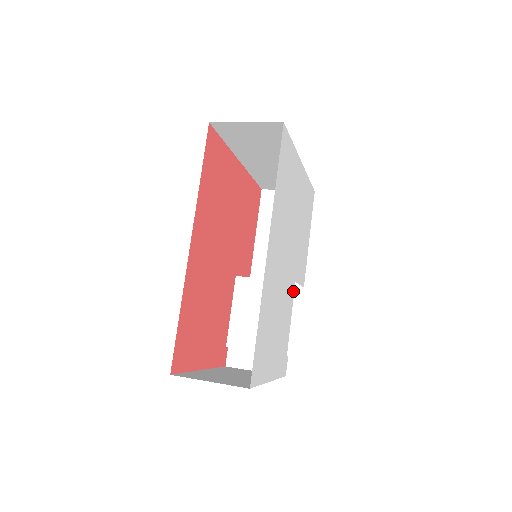
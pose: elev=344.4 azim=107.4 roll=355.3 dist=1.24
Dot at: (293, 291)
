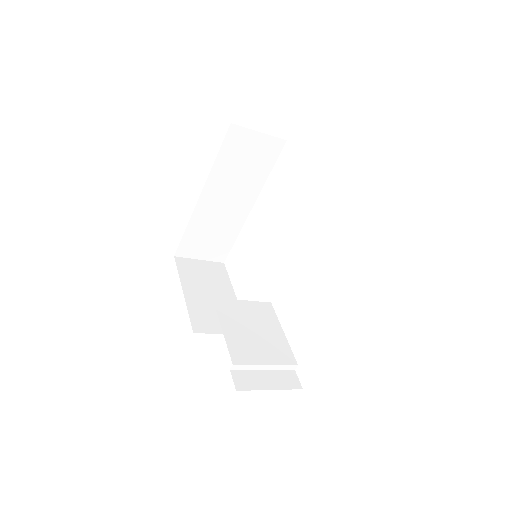
Dot at: occluded
